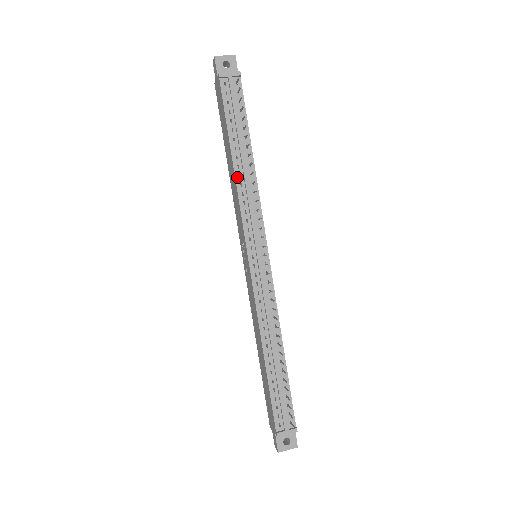
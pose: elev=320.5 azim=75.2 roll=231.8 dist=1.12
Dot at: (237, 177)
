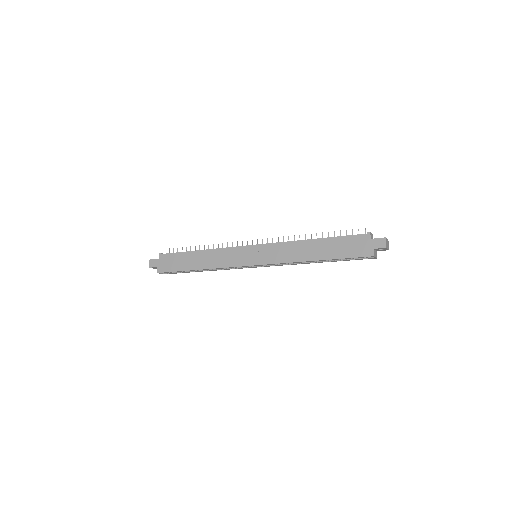
Dot at: (209, 250)
